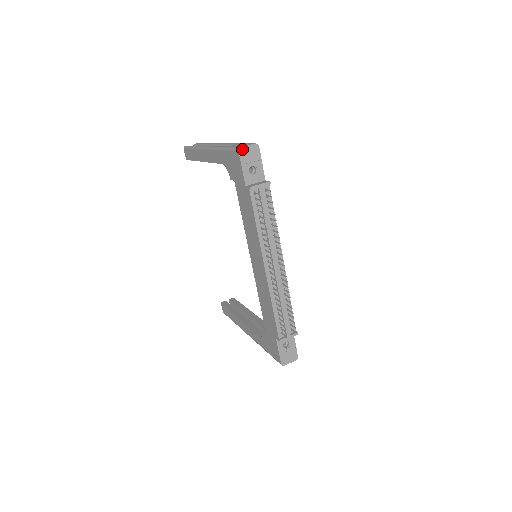
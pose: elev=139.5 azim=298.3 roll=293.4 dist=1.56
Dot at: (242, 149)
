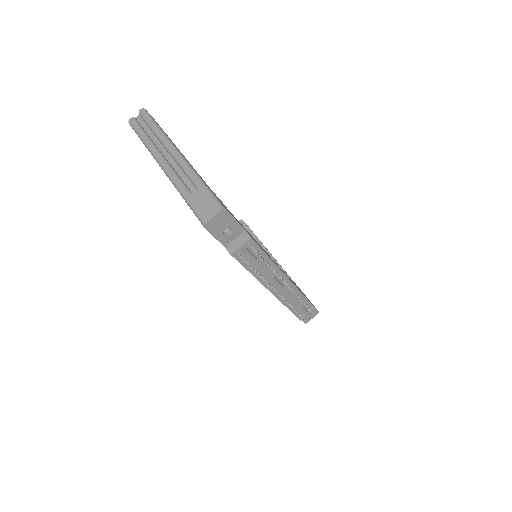
Dot at: (208, 224)
